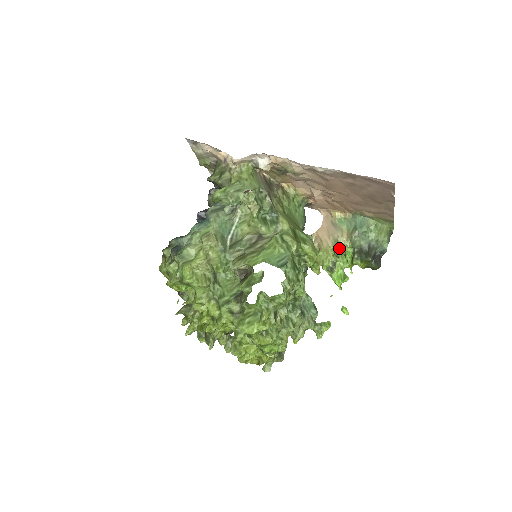
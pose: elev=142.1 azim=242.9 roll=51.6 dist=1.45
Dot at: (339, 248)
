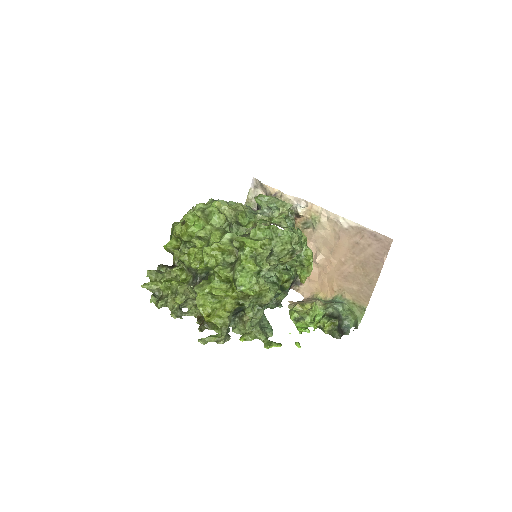
Dot at: (315, 303)
